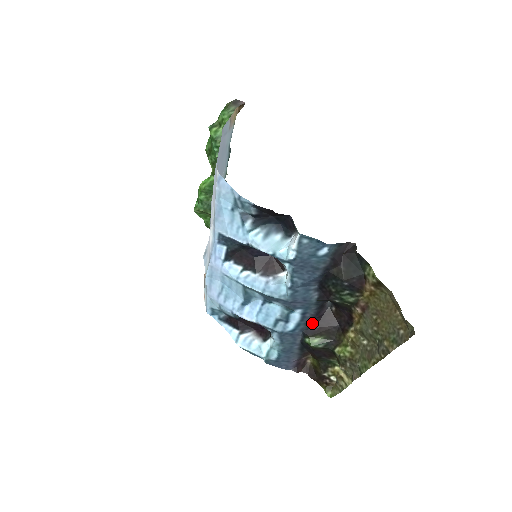
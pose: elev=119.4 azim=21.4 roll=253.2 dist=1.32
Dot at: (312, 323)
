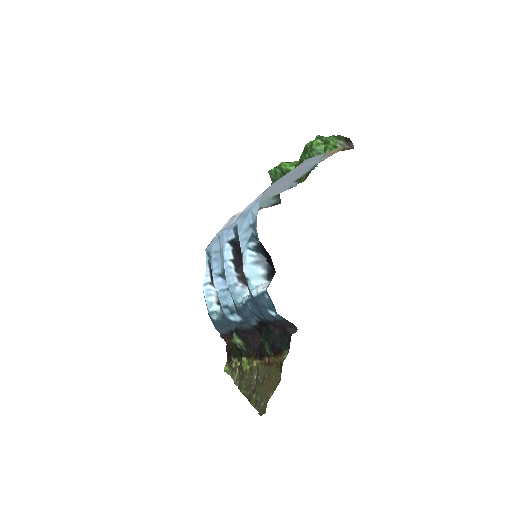
Dot at: (244, 330)
